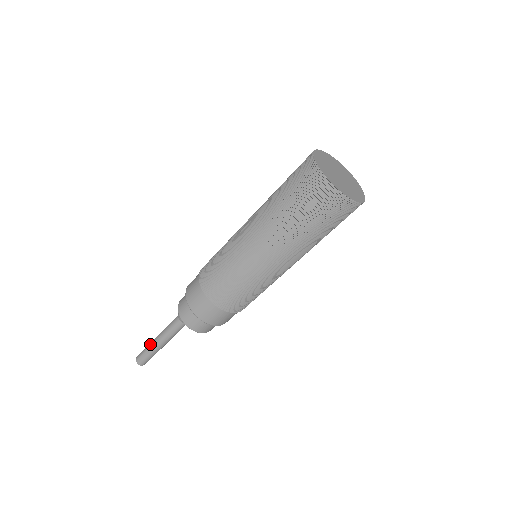
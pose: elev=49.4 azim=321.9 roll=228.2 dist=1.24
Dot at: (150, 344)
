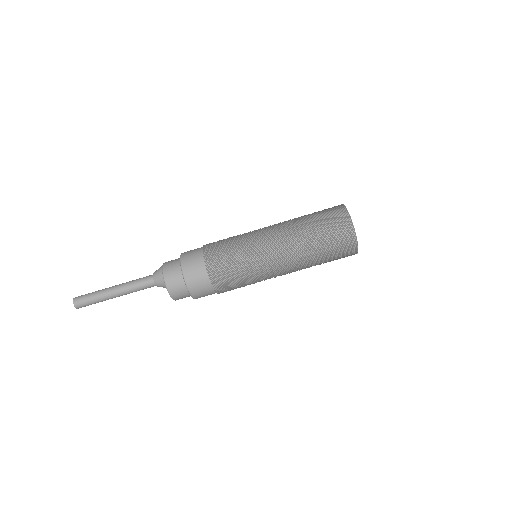
Dot at: (102, 291)
